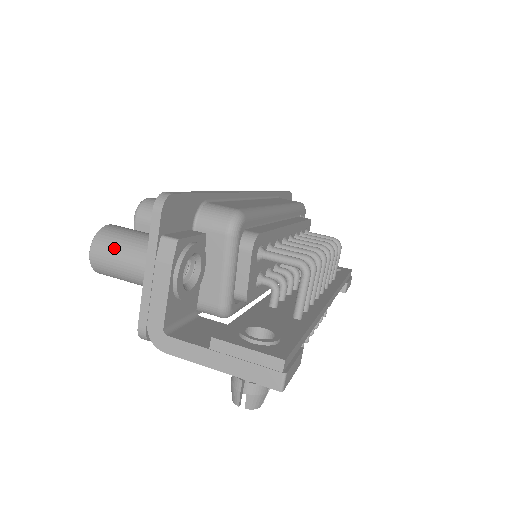
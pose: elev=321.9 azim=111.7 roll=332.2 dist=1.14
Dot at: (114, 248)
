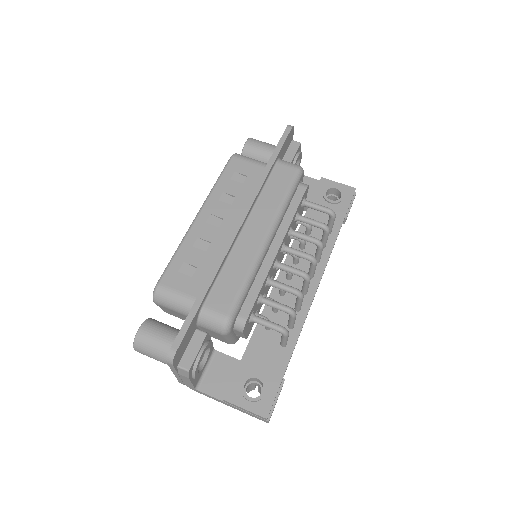
Dot at: (149, 354)
